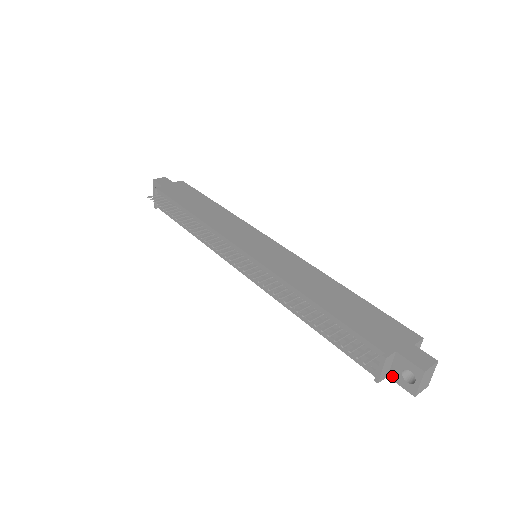
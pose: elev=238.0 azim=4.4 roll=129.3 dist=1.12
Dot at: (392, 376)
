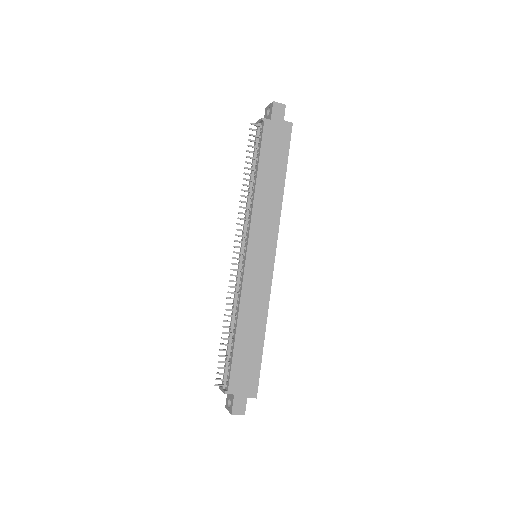
Dot at: occluded
